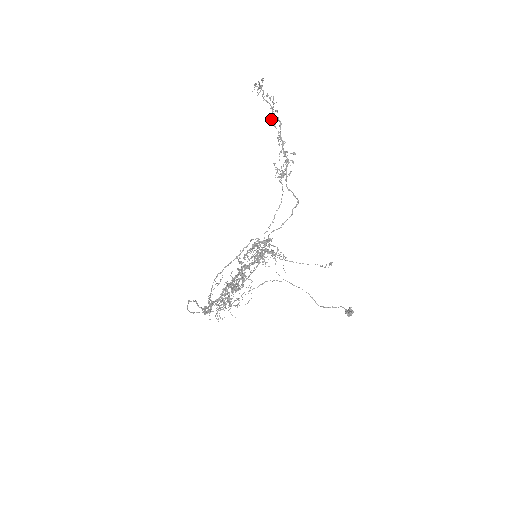
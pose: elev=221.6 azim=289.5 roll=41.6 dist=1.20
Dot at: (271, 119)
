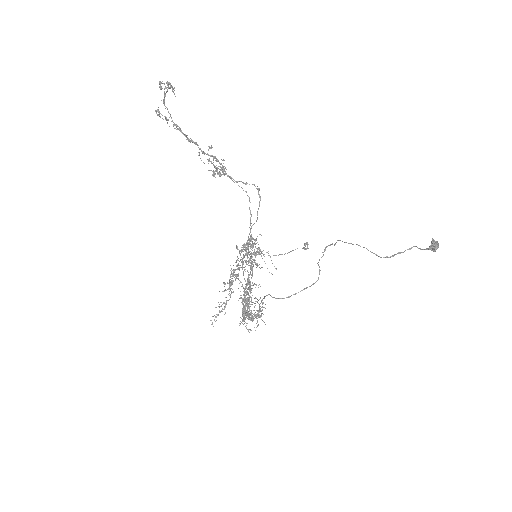
Dot at: occluded
